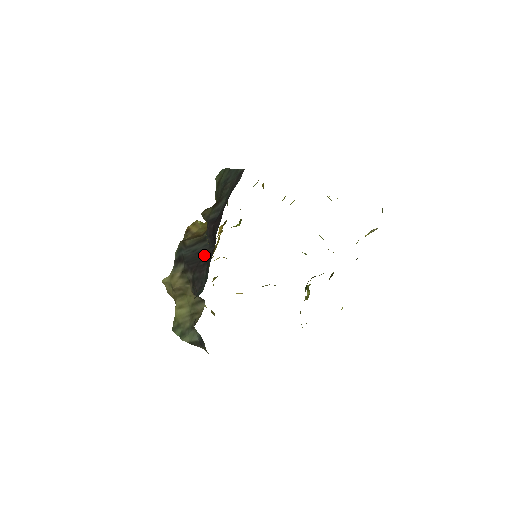
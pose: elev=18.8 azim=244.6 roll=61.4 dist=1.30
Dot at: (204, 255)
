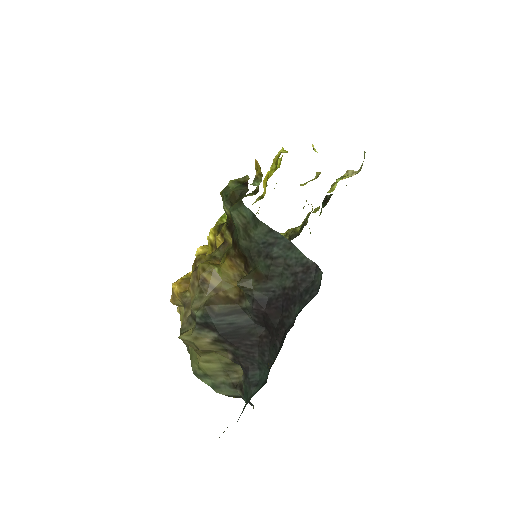
Dot at: (249, 333)
